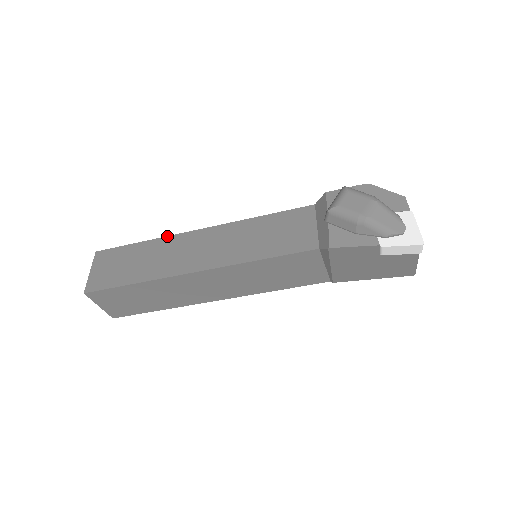
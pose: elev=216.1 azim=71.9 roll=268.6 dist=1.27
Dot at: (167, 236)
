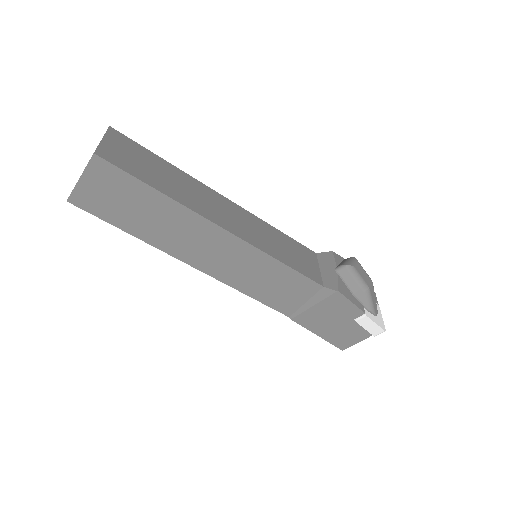
Dot at: (194, 178)
